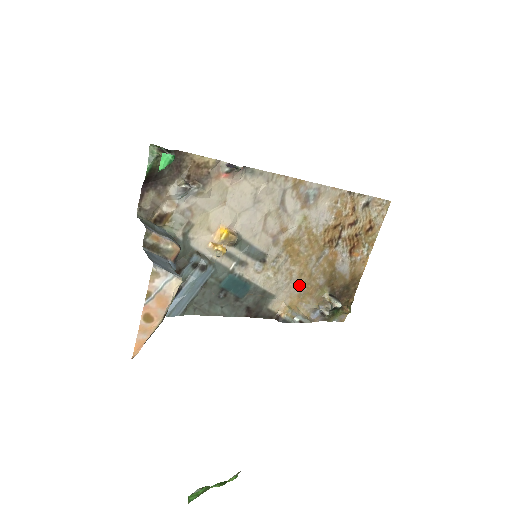
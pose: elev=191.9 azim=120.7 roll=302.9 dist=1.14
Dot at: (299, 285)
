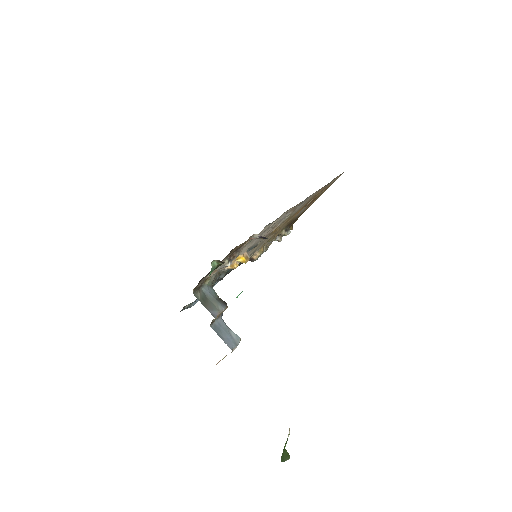
Dot at: occluded
